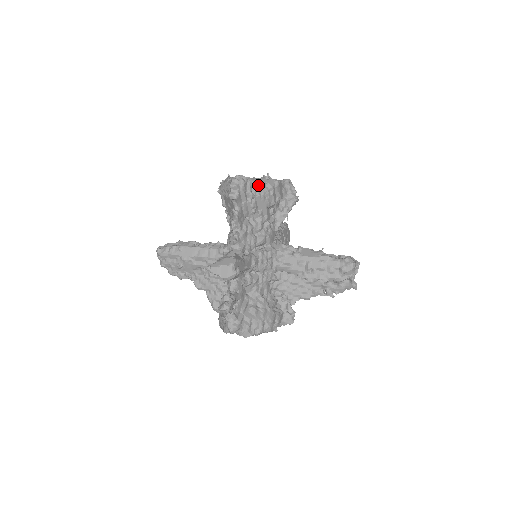
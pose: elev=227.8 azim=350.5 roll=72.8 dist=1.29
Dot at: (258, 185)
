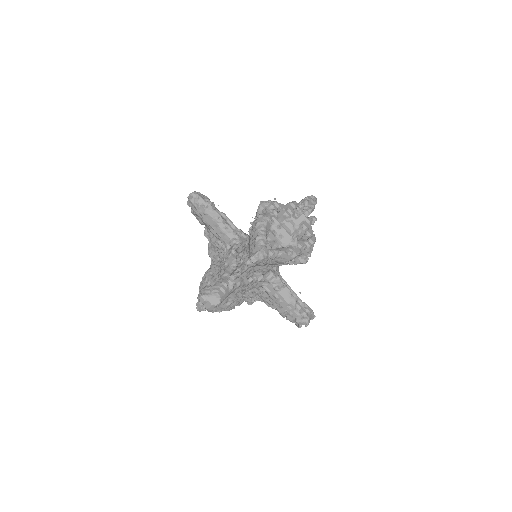
Dot at: (276, 258)
